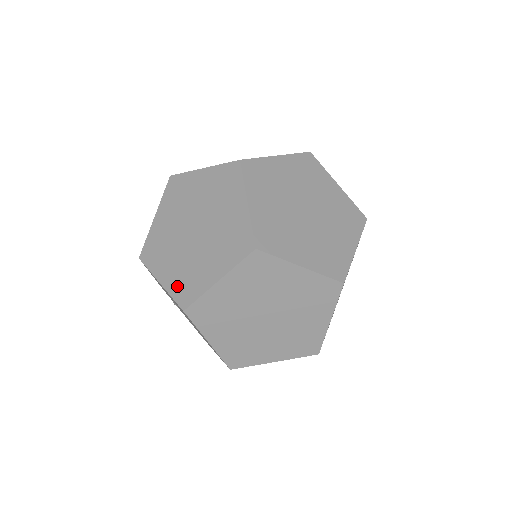
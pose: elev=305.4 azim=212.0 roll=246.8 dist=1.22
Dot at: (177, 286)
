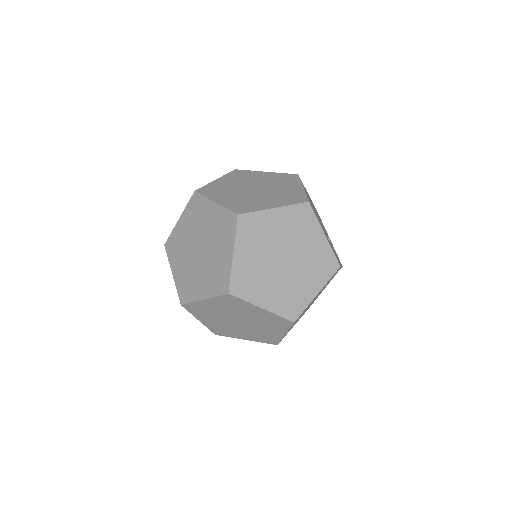
Dot at: (181, 285)
